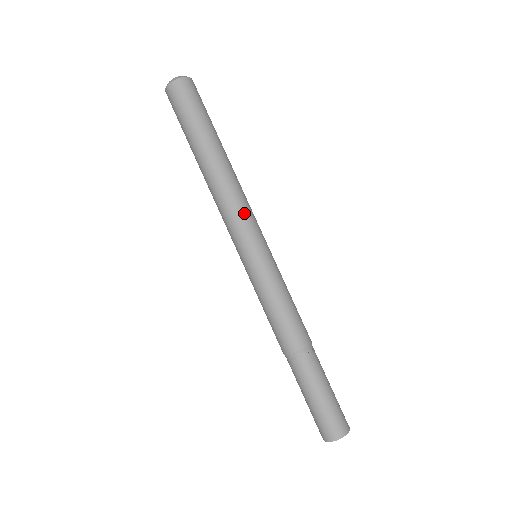
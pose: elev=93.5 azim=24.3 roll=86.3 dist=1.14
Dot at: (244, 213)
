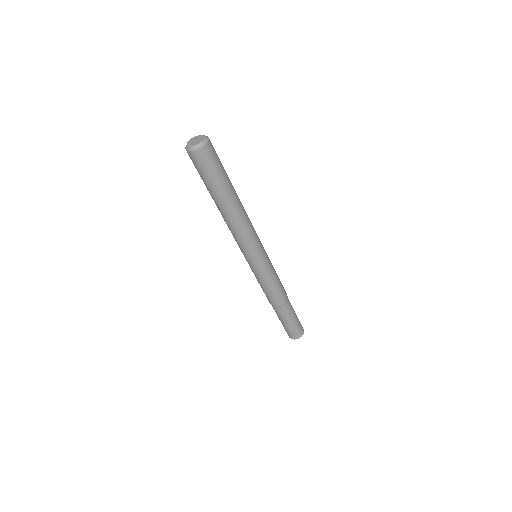
Dot at: (255, 233)
